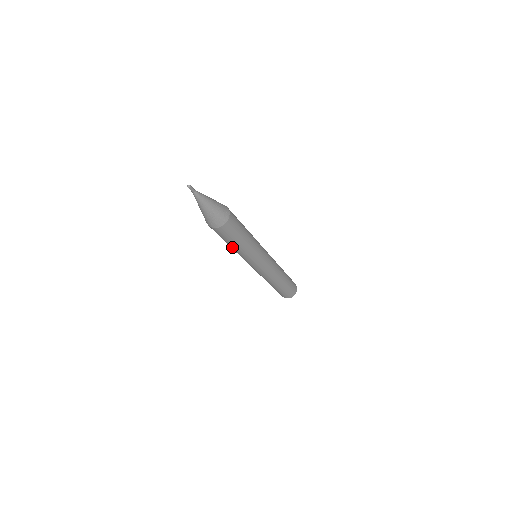
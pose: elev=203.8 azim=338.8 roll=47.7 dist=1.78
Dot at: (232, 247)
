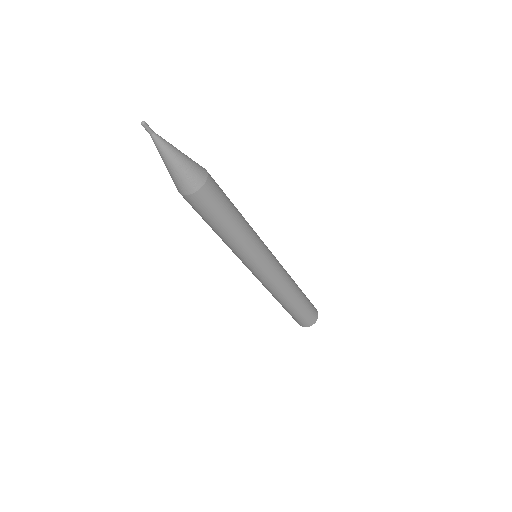
Dot at: (230, 230)
